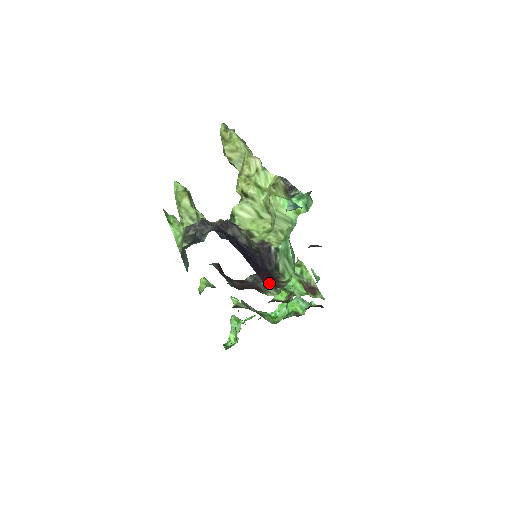
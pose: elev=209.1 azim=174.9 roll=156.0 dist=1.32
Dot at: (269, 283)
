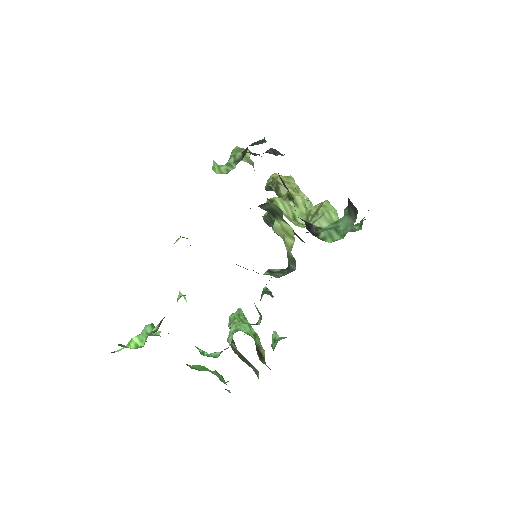
Dot at: occluded
